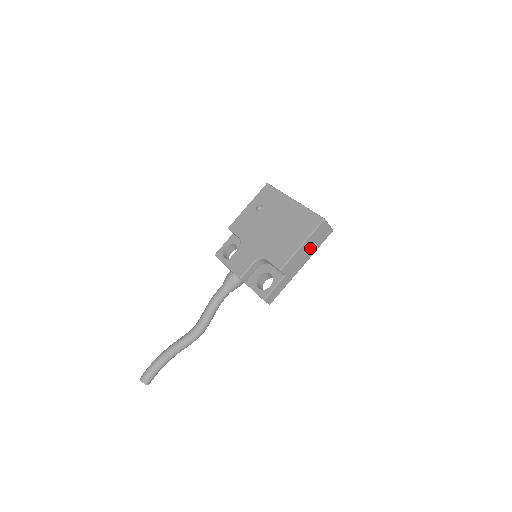
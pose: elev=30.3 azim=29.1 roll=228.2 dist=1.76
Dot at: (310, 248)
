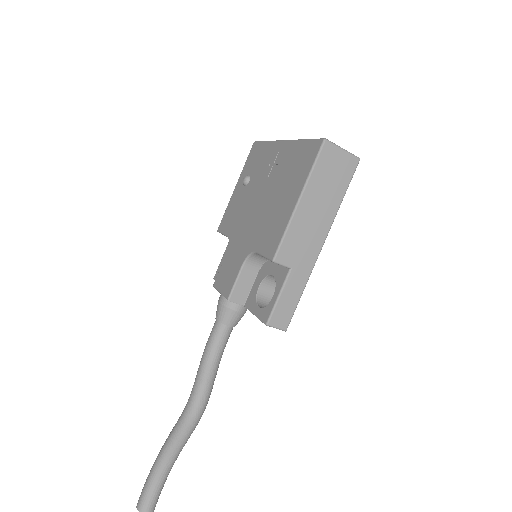
Dot at: (322, 204)
